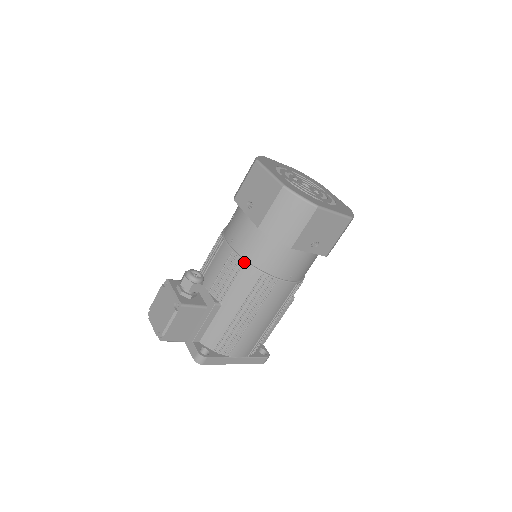
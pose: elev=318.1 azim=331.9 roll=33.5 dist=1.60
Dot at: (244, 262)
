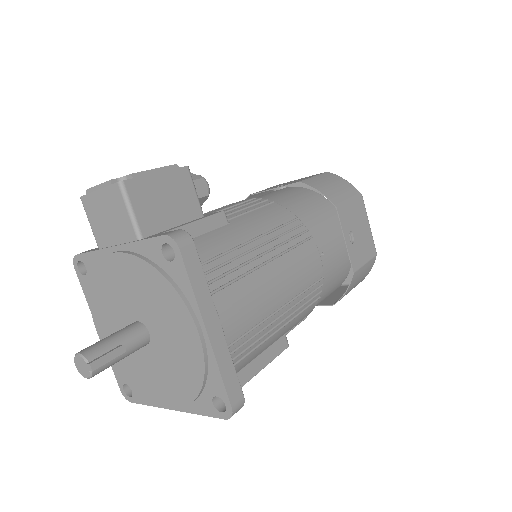
Dot at: (273, 202)
